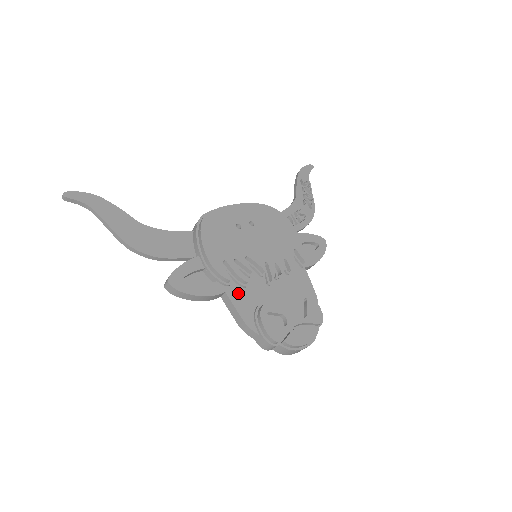
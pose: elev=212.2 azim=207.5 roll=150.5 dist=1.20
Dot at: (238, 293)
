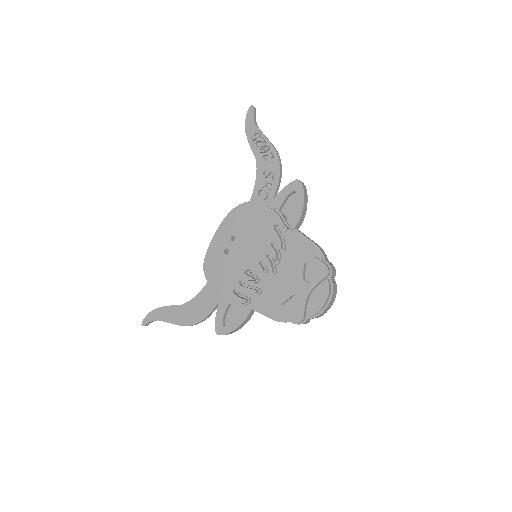
Dot at: (259, 302)
